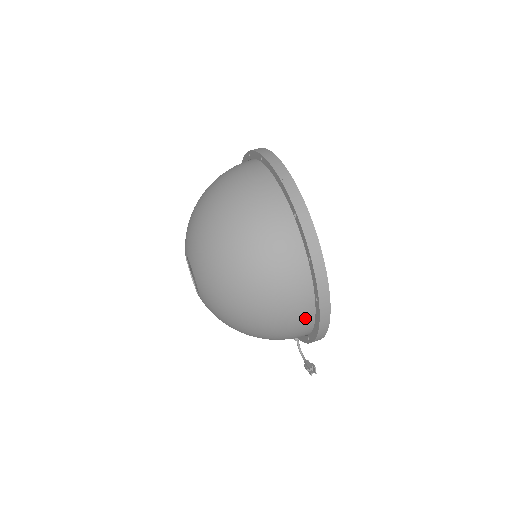
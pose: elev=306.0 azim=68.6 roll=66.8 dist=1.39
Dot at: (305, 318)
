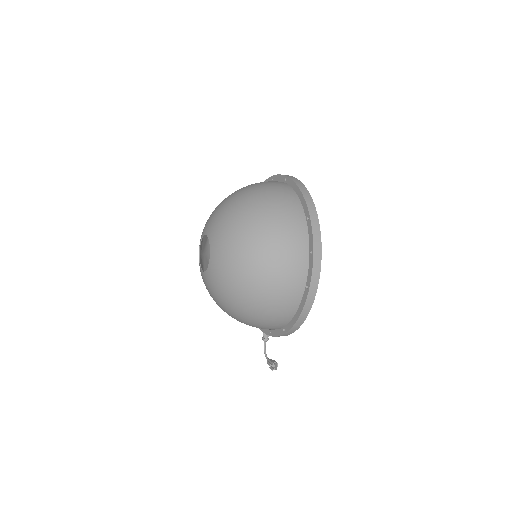
Dot at: (292, 303)
